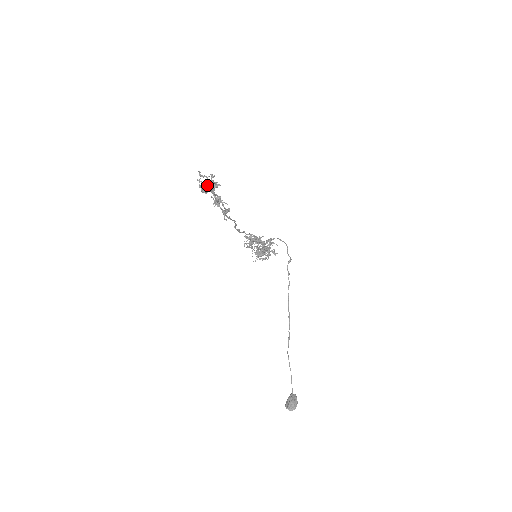
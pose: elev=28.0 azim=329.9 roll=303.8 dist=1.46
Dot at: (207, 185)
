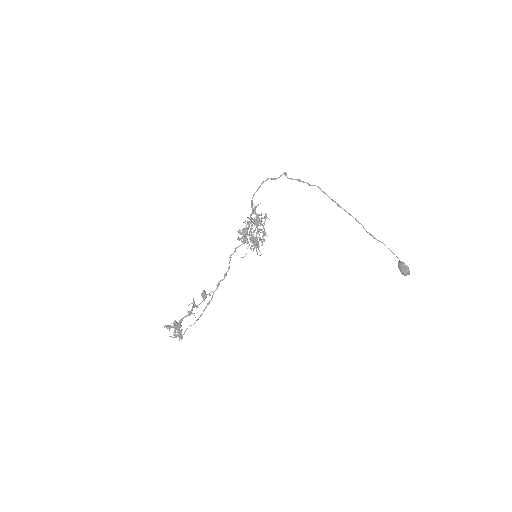
Dot at: occluded
